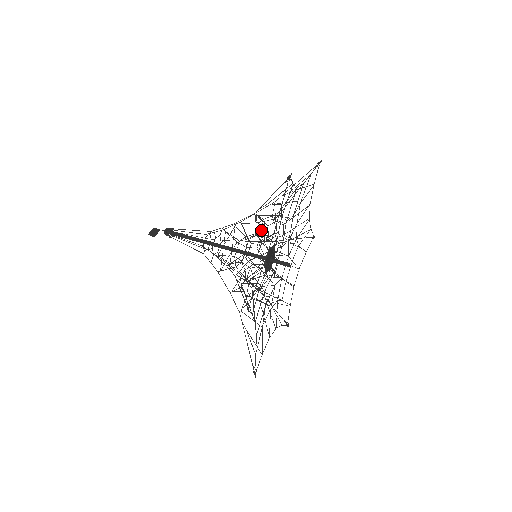
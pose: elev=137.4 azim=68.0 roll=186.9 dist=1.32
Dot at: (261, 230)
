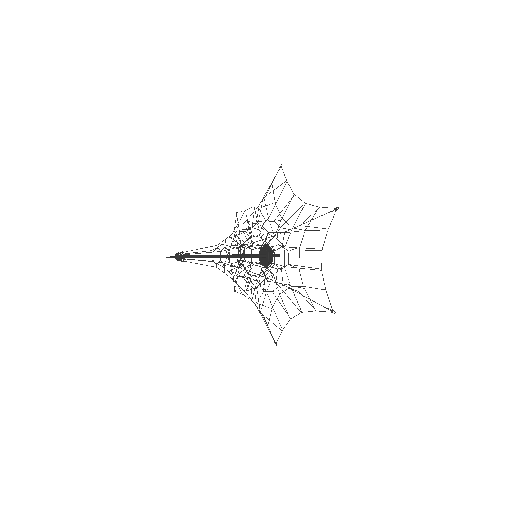
Dot at: occluded
